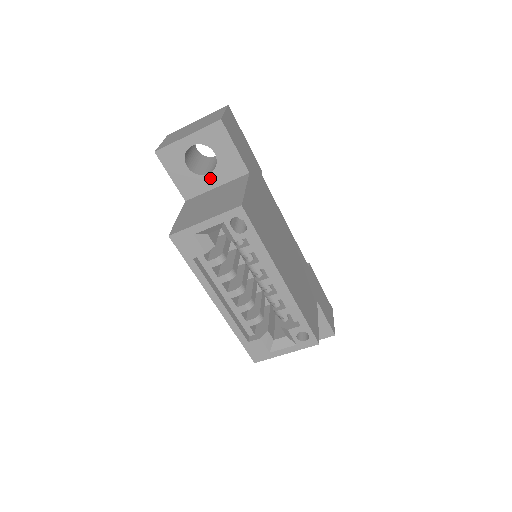
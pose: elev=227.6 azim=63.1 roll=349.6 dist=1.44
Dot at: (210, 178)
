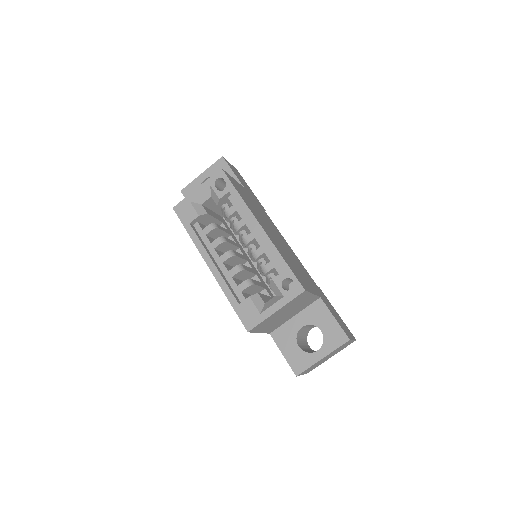
Dot at: occluded
